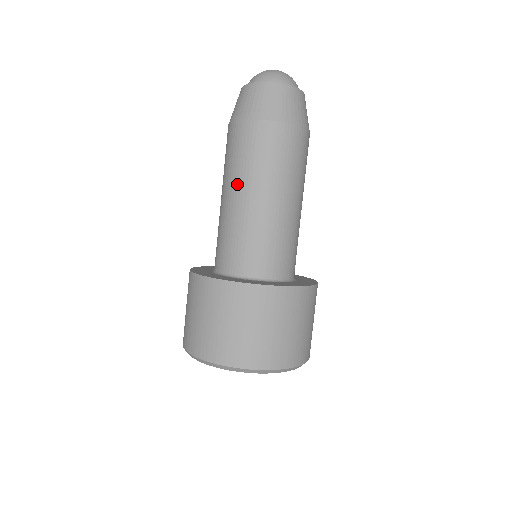
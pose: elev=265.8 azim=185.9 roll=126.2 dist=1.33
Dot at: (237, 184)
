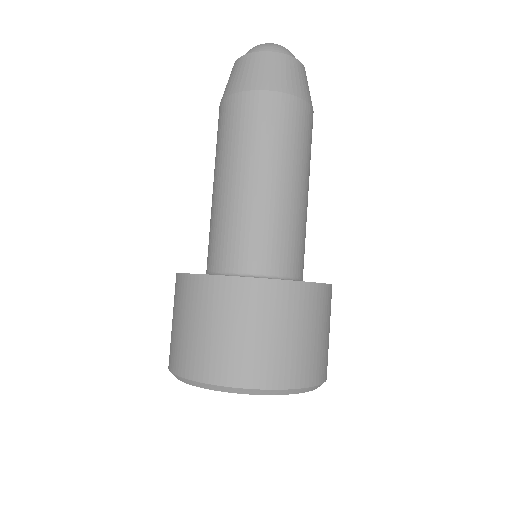
Dot at: (217, 169)
